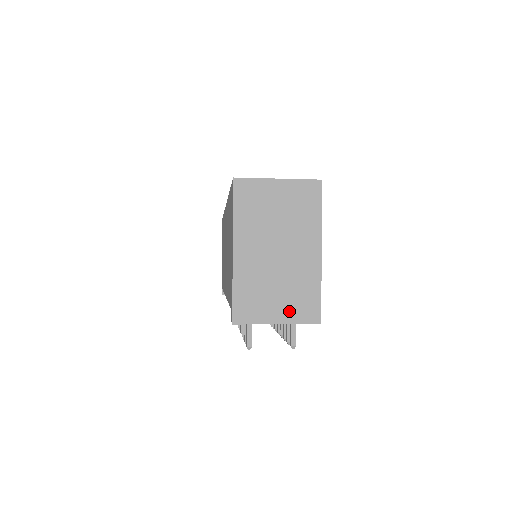
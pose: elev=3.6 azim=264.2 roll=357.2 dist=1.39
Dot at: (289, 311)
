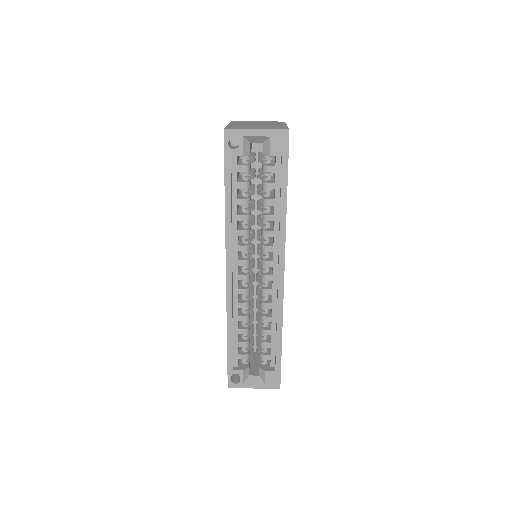
Dot at: occluded
